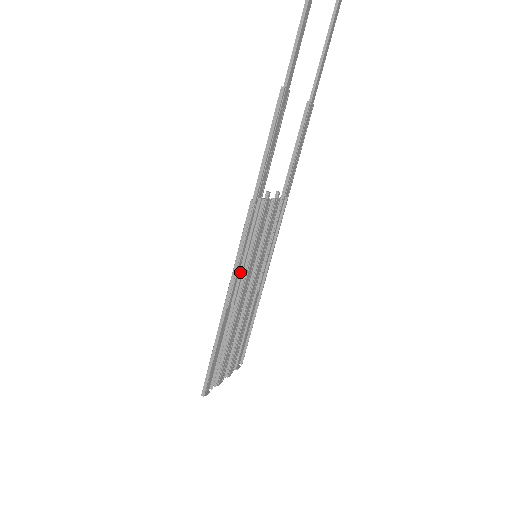
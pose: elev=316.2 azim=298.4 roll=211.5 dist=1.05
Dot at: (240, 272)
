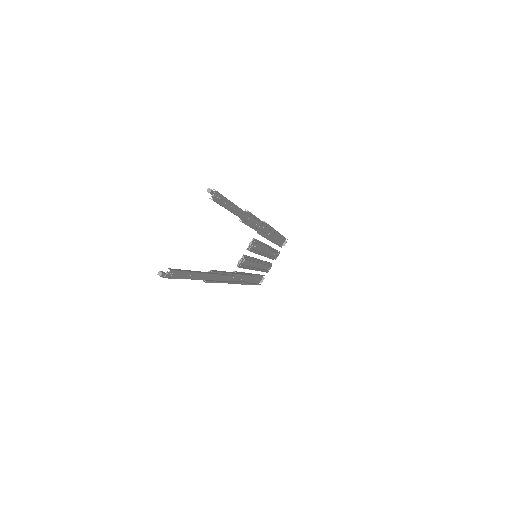
Dot at: (246, 276)
